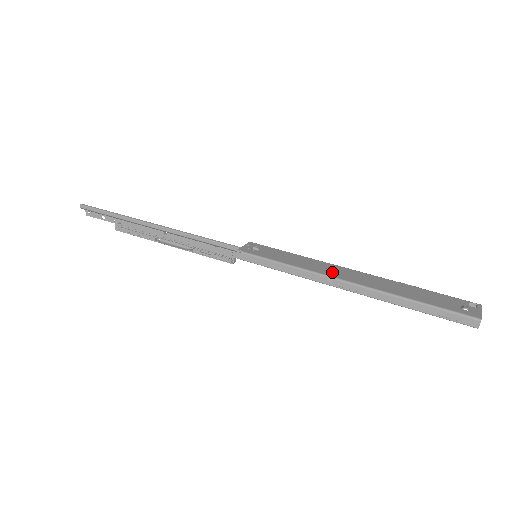
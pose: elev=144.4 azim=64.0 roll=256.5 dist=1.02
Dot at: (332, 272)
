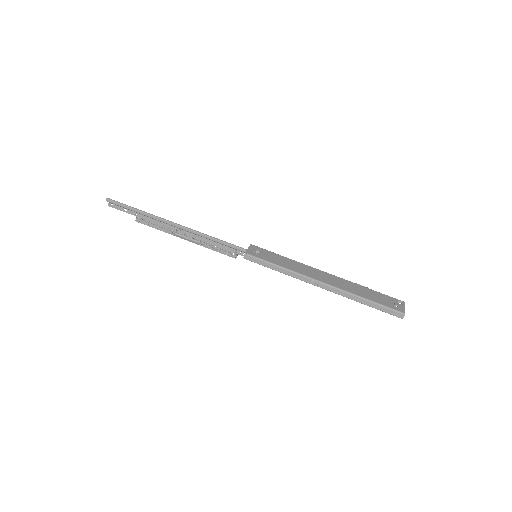
Dot at: (313, 274)
